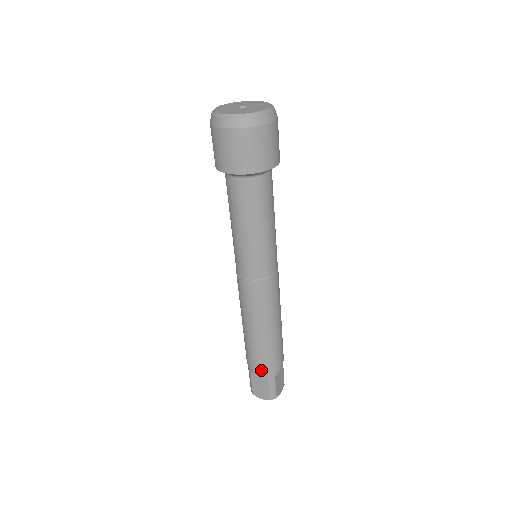
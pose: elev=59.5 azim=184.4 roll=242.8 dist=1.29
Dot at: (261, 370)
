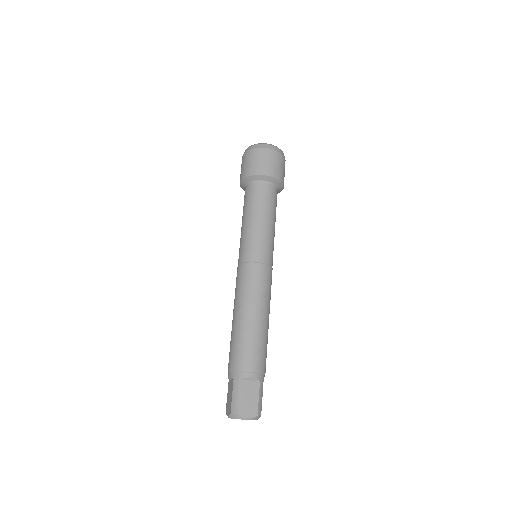
Dot at: (257, 368)
